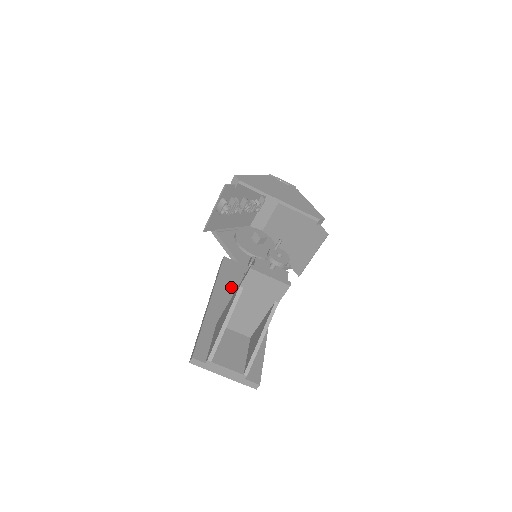
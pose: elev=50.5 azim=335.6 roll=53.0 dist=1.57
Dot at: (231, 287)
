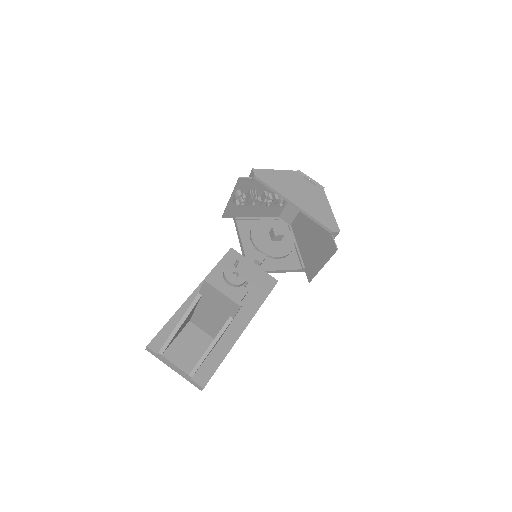
Dot at: occluded
